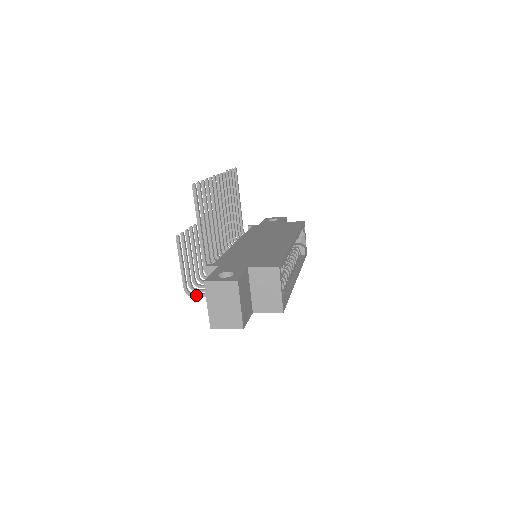
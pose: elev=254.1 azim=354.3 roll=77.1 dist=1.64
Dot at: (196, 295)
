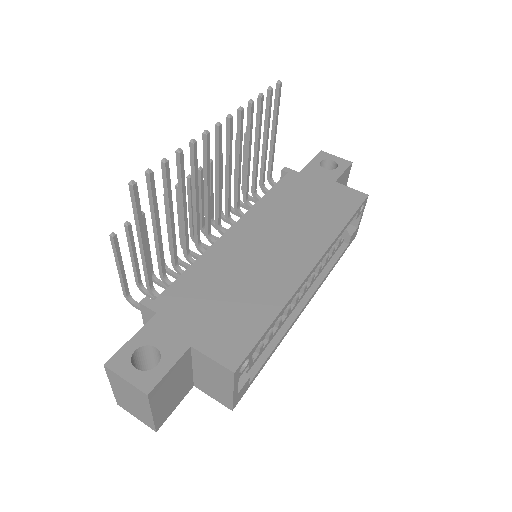
Dot at: (138, 308)
